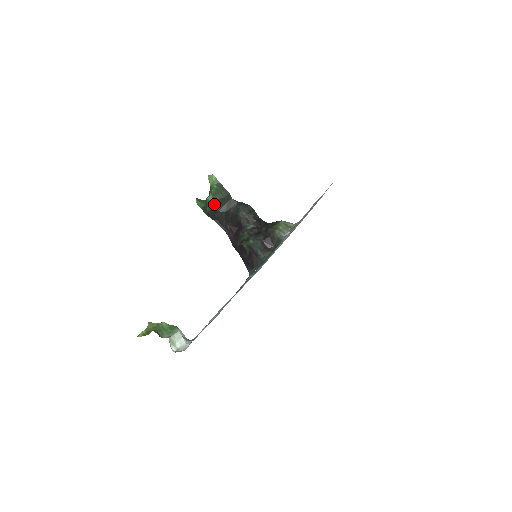
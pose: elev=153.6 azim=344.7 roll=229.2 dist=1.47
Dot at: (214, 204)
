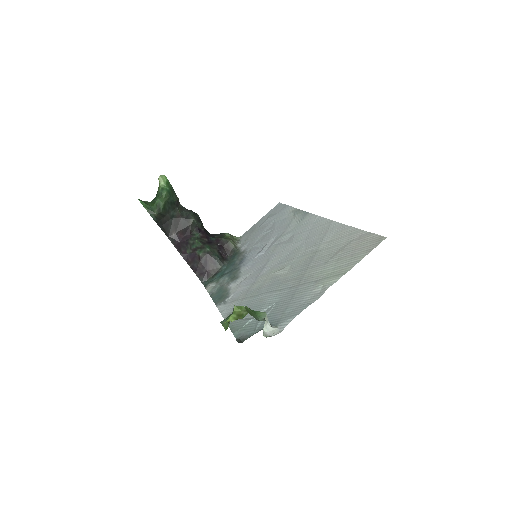
Dot at: (164, 207)
